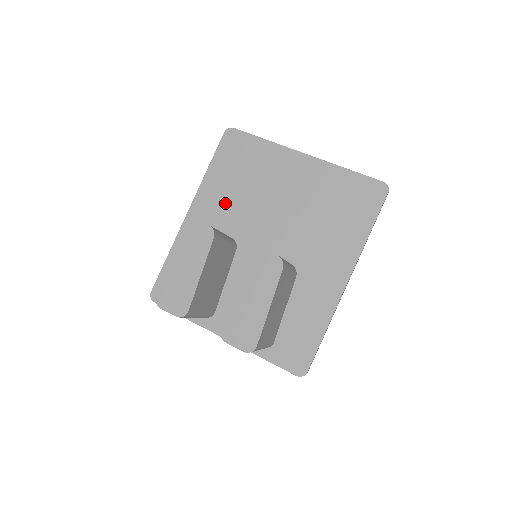
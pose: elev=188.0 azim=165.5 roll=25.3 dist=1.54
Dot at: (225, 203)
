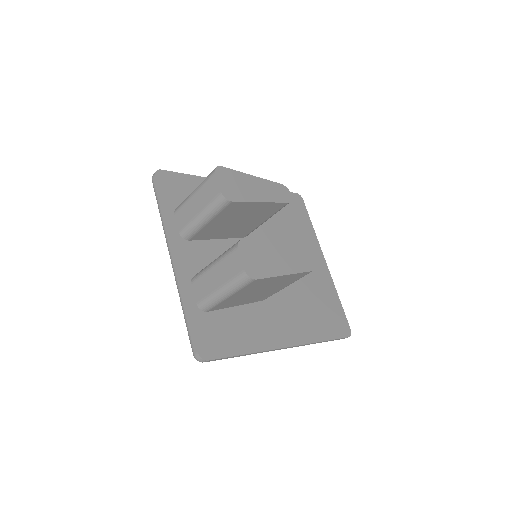
Dot at: occluded
